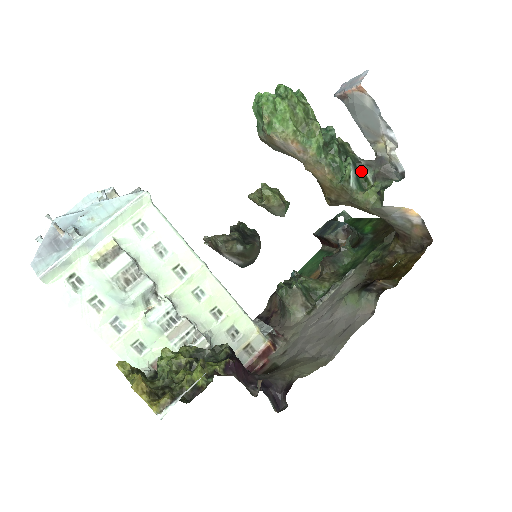
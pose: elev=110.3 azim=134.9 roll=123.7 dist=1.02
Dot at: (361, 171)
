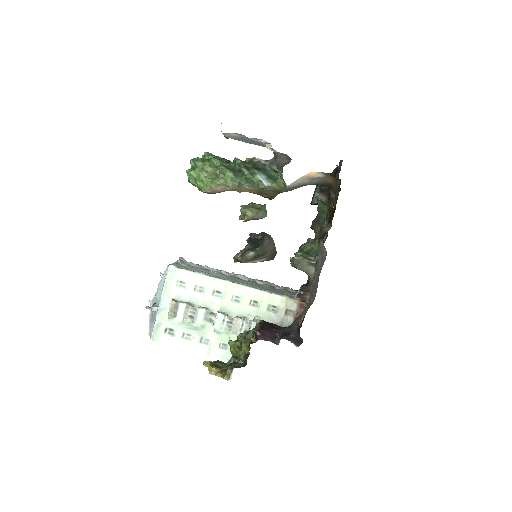
Dot at: (270, 169)
